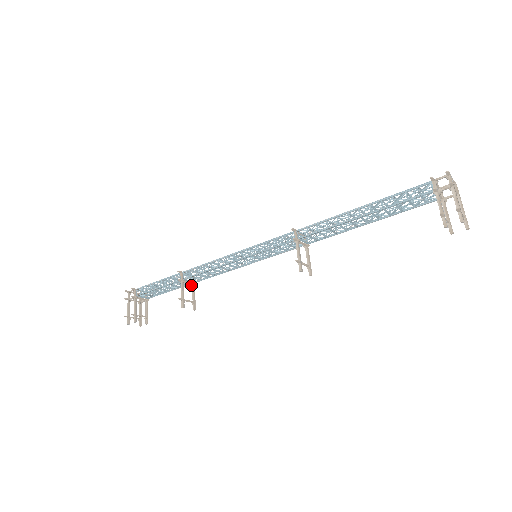
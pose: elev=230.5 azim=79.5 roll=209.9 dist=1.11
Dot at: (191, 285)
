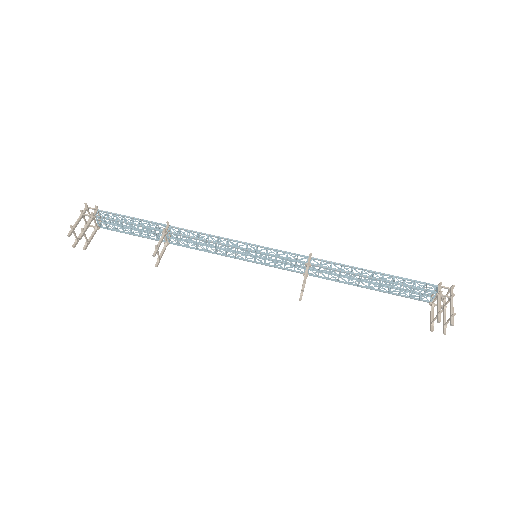
Dot at: (165, 243)
